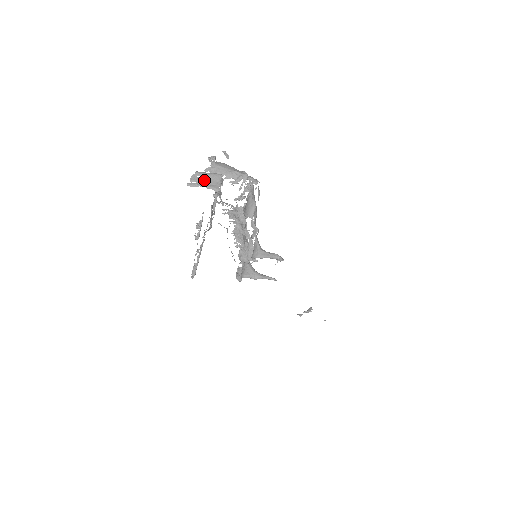
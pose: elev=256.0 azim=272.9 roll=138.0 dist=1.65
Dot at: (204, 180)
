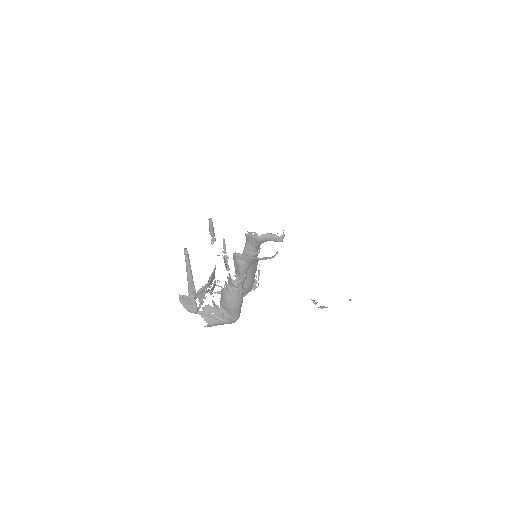
Dot at: occluded
